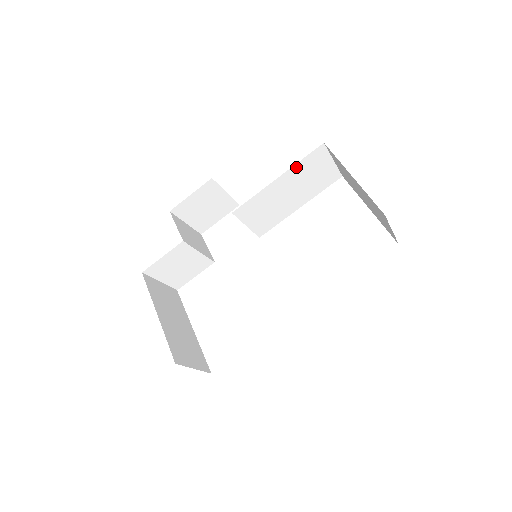
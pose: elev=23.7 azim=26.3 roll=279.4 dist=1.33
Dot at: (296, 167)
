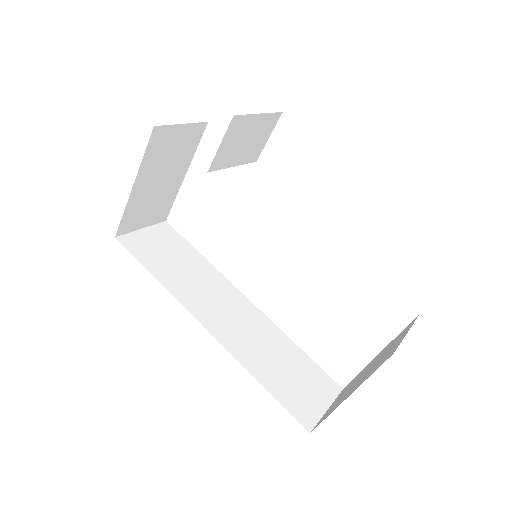
Dot at: occluded
